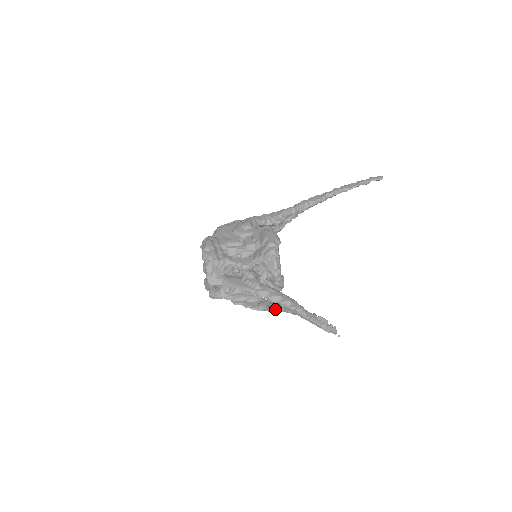
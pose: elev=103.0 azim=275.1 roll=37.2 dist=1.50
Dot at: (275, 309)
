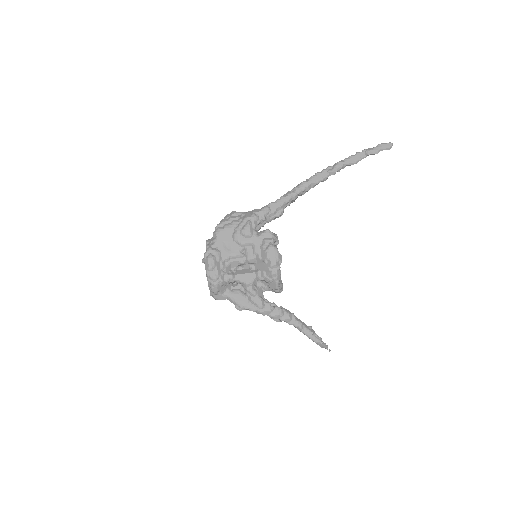
Dot at: (276, 319)
